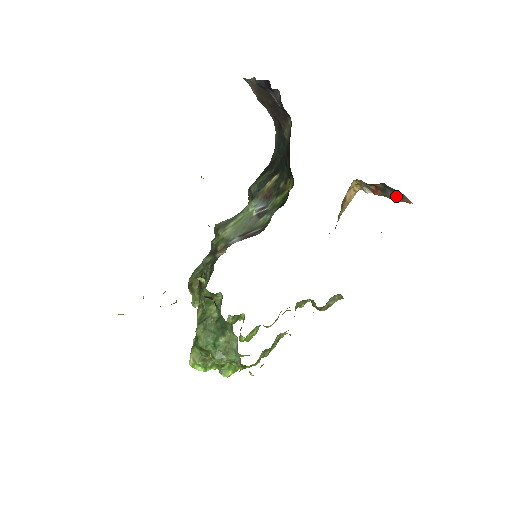
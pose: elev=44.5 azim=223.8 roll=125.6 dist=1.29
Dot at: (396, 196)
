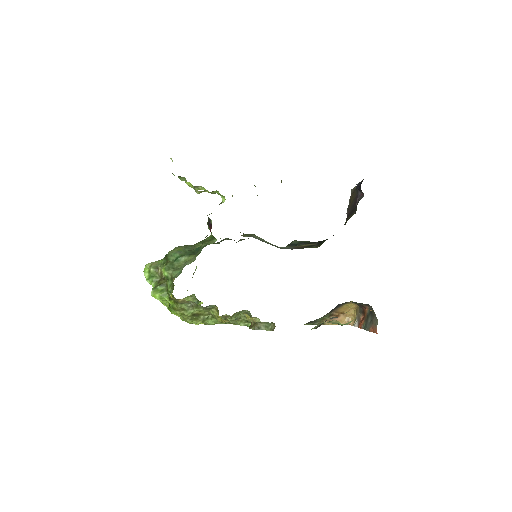
Dot at: (371, 324)
